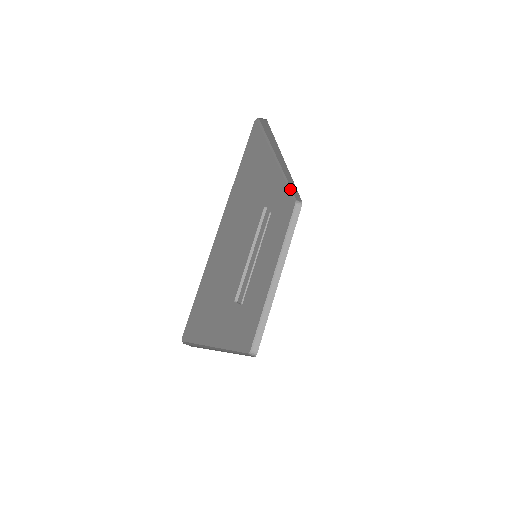
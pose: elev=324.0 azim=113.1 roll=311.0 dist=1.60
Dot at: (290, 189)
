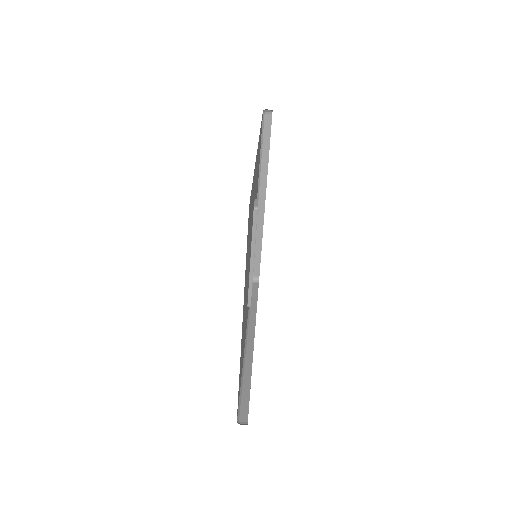
Dot at: (261, 121)
